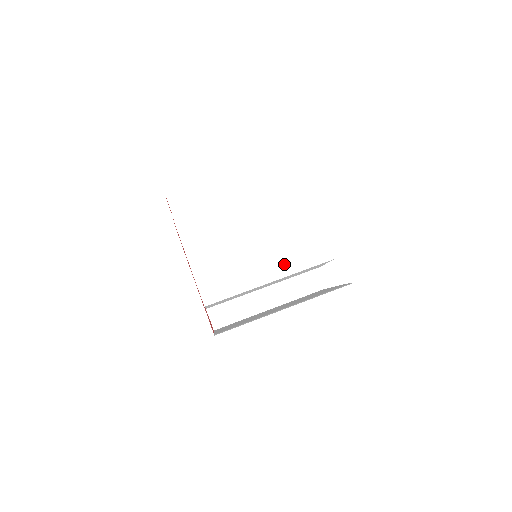
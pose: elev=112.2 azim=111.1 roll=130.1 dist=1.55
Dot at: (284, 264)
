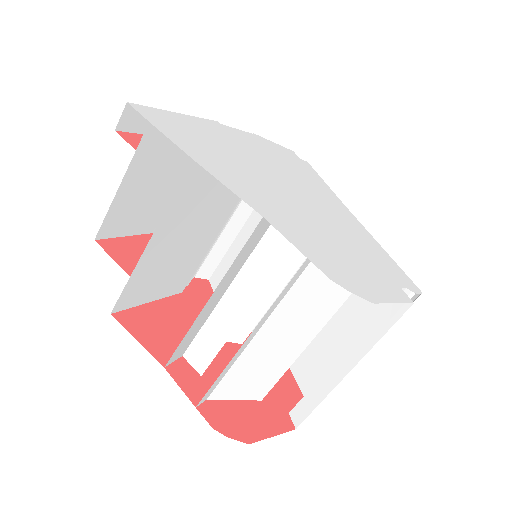
Dot at: occluded
